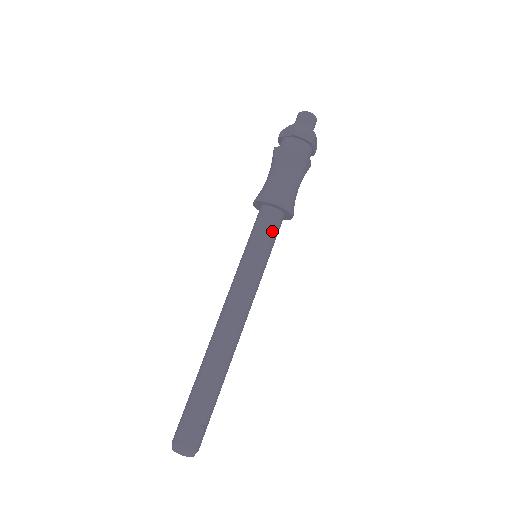
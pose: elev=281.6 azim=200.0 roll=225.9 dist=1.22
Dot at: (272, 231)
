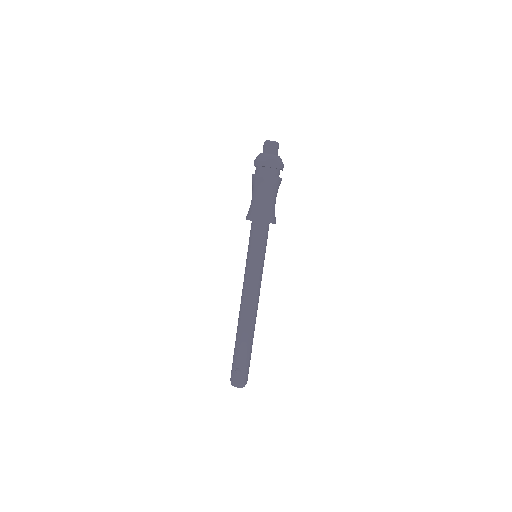
Dot at: (255, 238)
